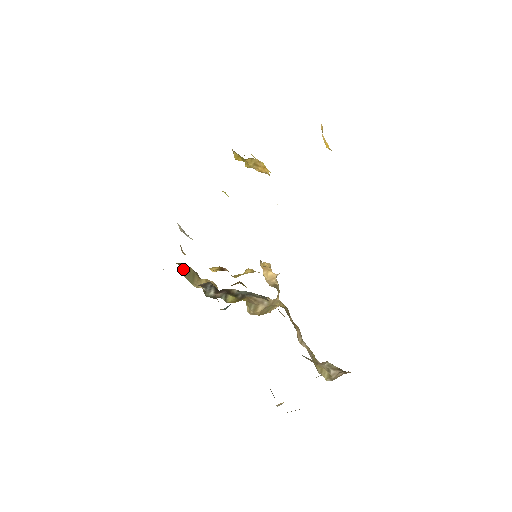
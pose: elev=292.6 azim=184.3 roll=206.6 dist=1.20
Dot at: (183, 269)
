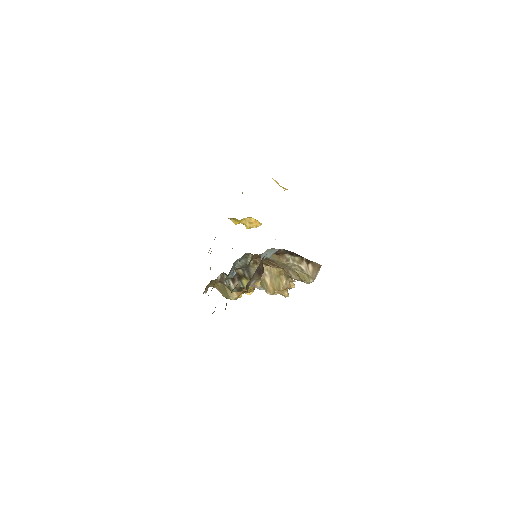
Dot at: (219, 290)
